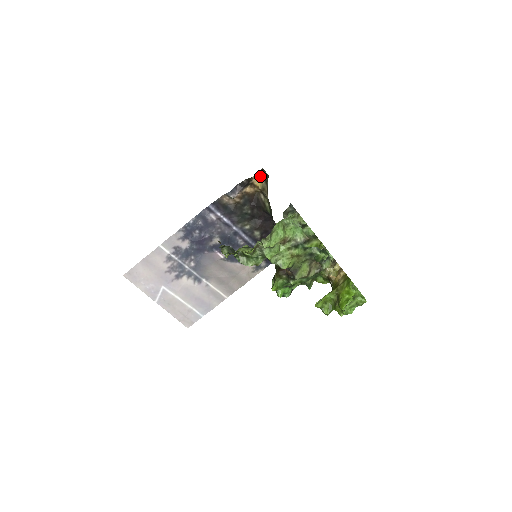
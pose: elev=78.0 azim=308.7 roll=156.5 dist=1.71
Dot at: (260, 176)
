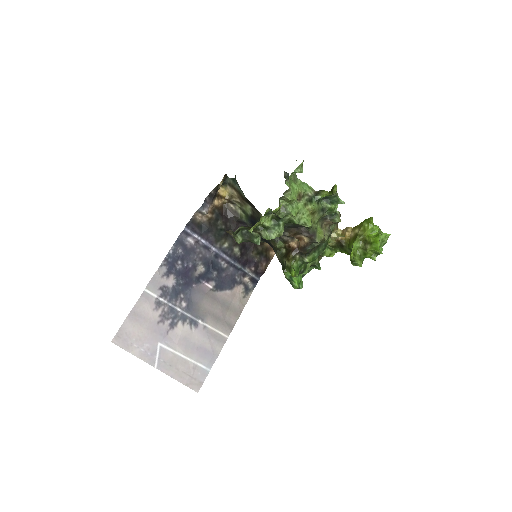
Dot at: (223, 185)
